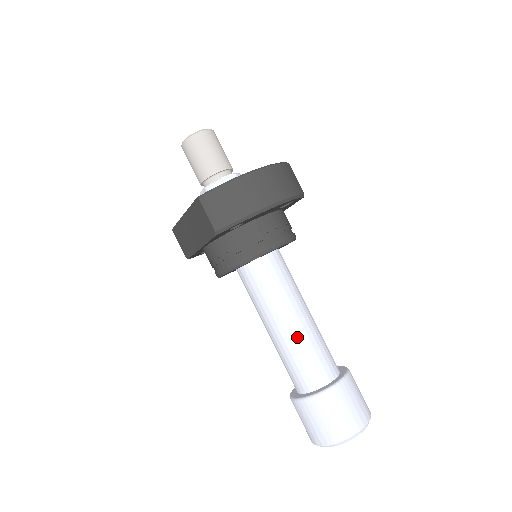
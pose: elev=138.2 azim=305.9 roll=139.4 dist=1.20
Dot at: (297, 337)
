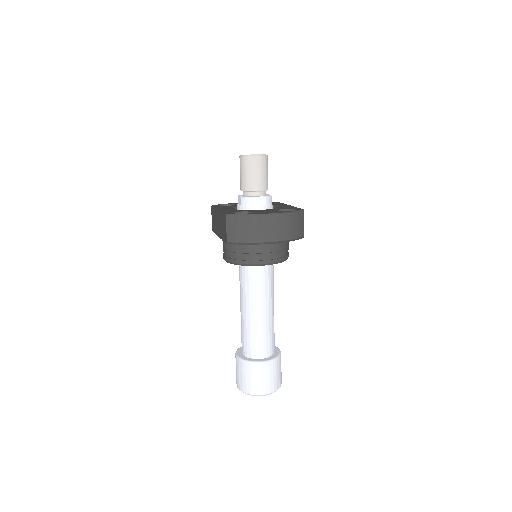
Dot at: (255, 322)
